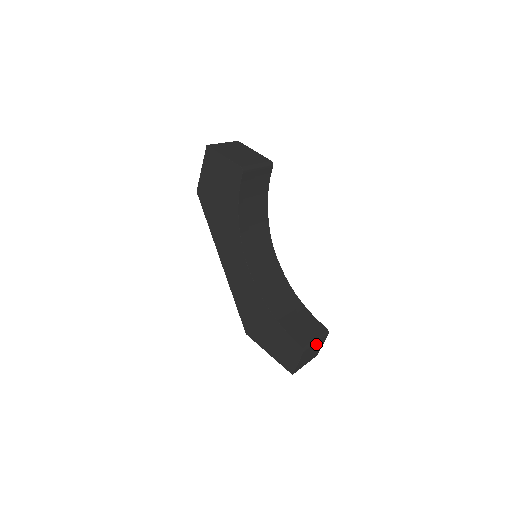
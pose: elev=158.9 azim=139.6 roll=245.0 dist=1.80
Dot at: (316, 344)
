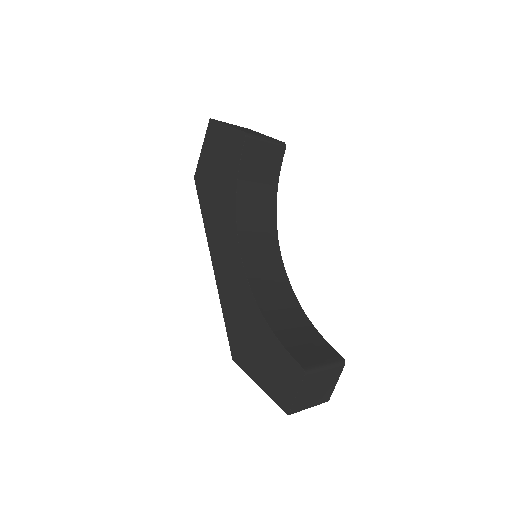
Dot at: (325, 374)
